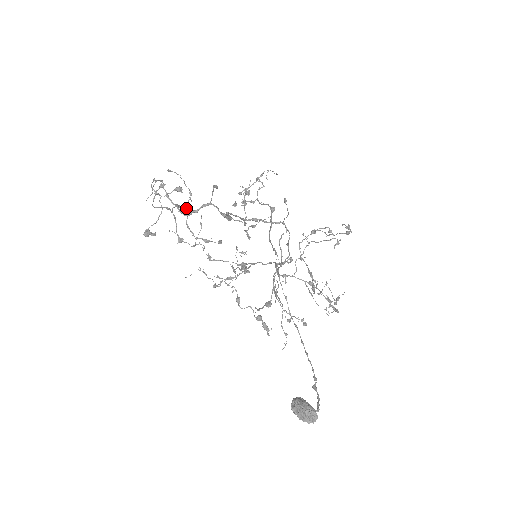
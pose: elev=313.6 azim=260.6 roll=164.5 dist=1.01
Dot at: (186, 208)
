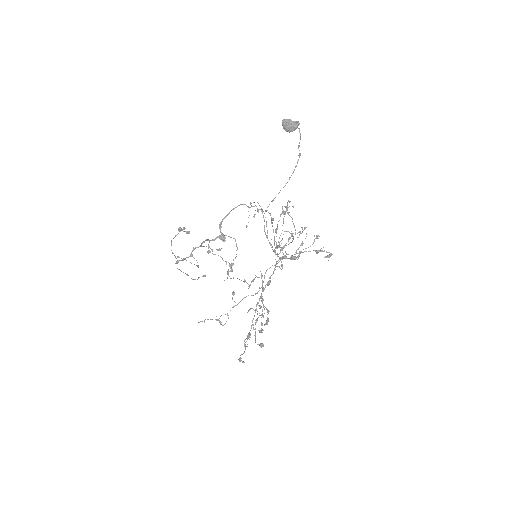
Dot at: (198, 265)
